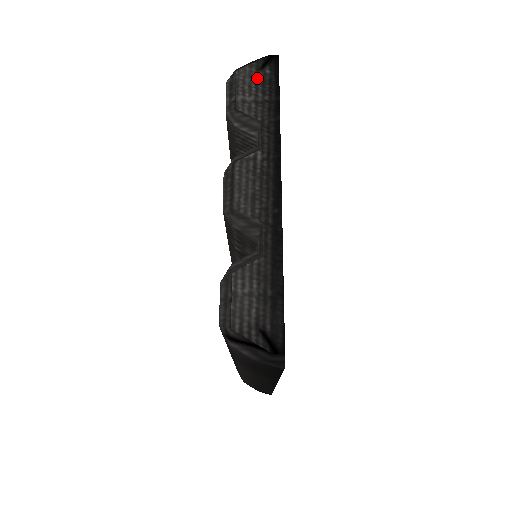
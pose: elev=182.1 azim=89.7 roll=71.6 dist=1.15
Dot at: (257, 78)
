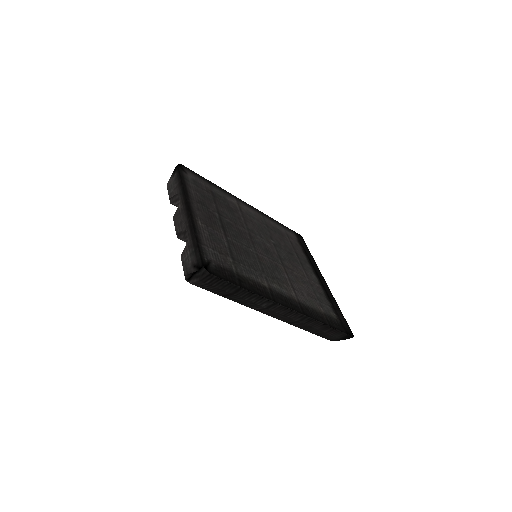
Dot at: (173, 180)
